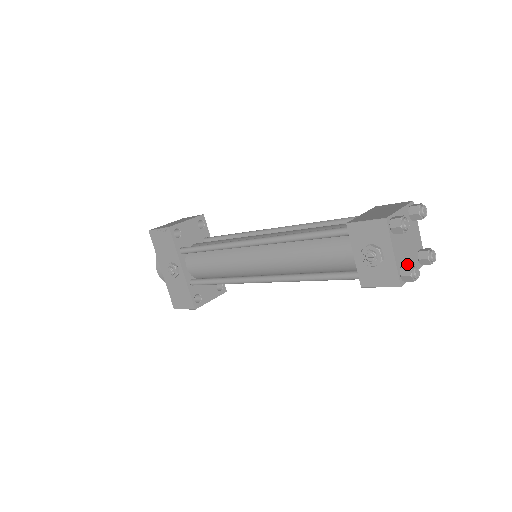
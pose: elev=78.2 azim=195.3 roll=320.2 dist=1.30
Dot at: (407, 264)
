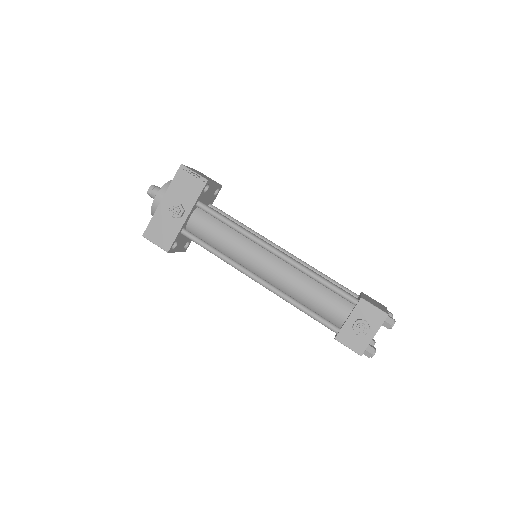
Dot at: (371, 345)
